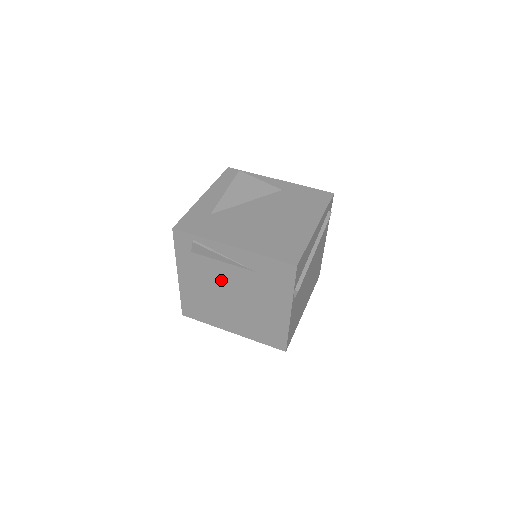
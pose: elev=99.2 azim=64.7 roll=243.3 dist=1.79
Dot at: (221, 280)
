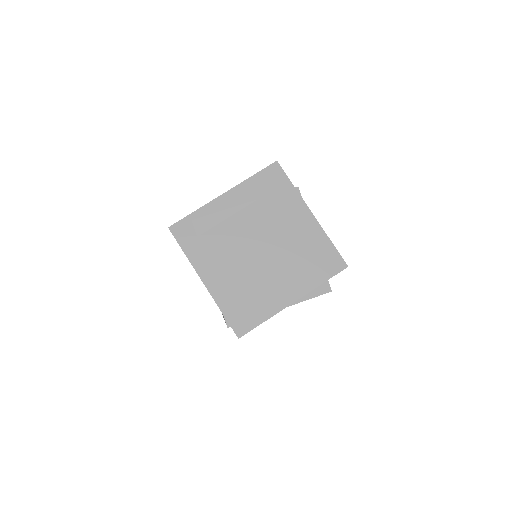
Dot at: (239, 242)
